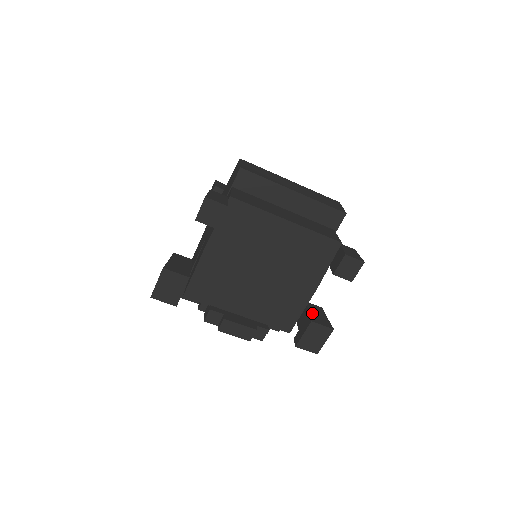
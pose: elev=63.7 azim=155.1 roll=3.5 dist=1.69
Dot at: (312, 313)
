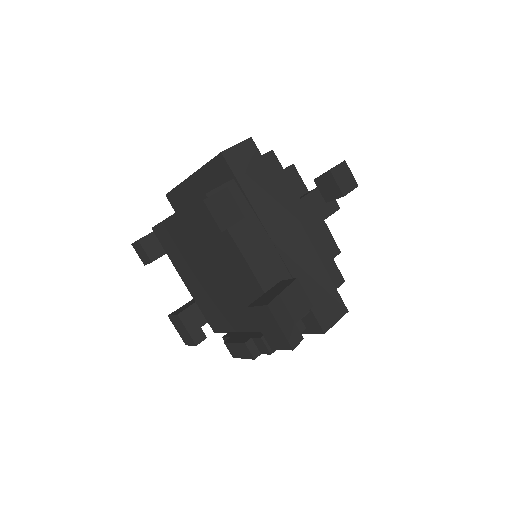
Dot at: (265, 294)
